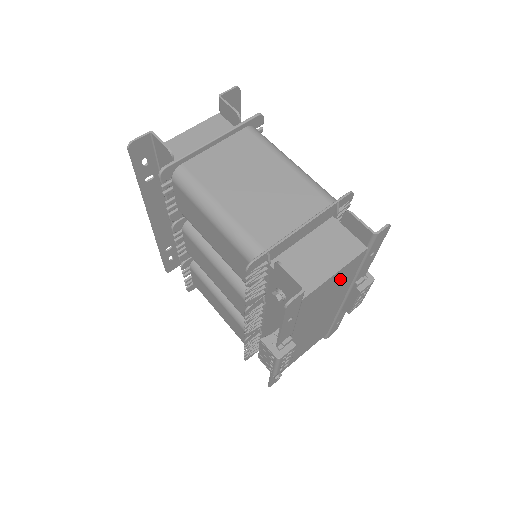
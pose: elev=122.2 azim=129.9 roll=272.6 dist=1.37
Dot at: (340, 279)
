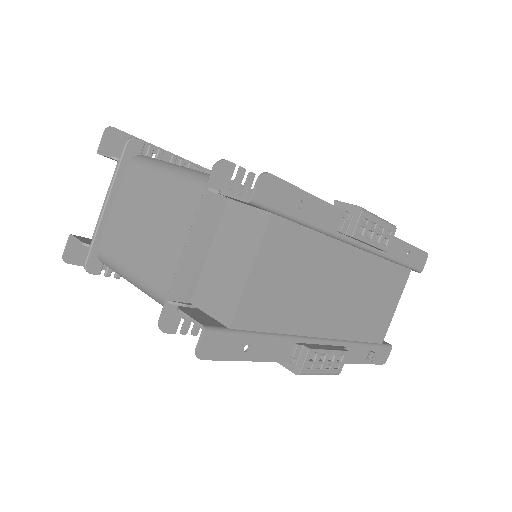
Dot at: (283, 261)
